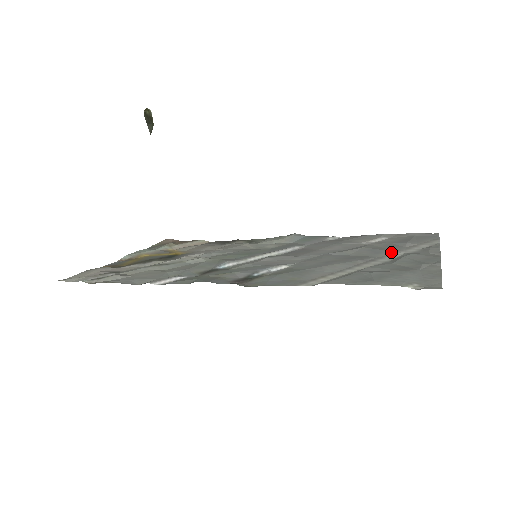
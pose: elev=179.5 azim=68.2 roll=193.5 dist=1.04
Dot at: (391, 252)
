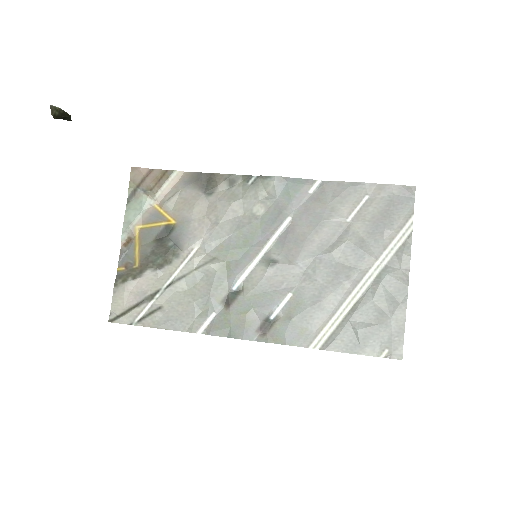
Dot at: (371, 260)
